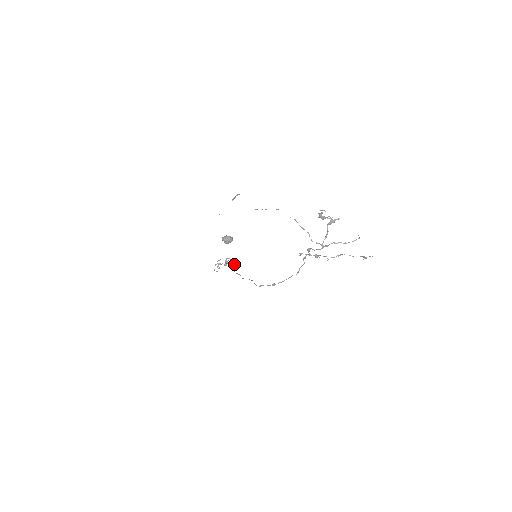
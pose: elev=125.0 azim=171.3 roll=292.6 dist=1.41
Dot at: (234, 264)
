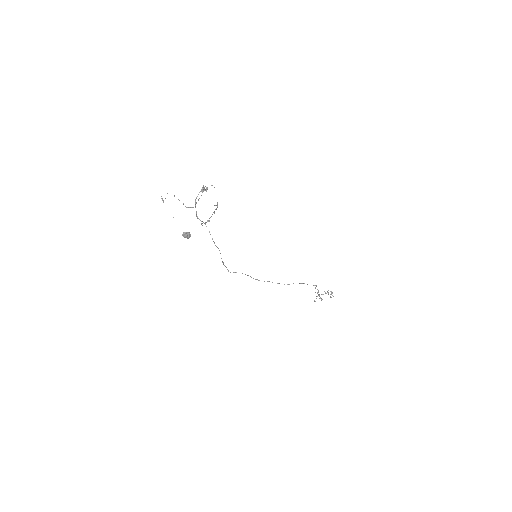
Dot at: (332, 293)
